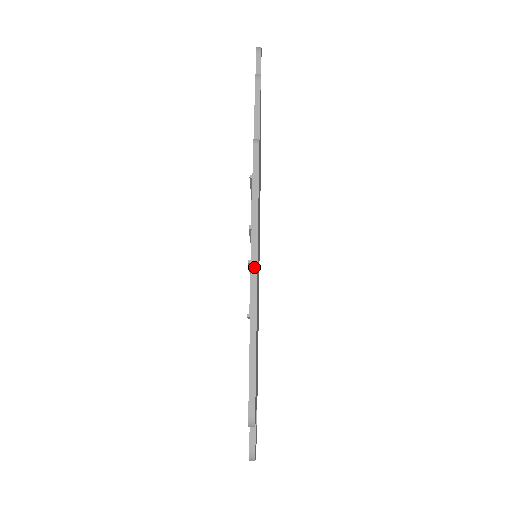
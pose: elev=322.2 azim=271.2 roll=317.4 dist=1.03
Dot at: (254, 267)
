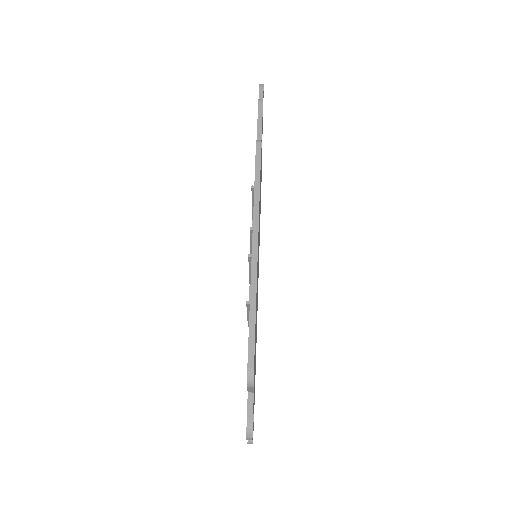
Dot at: (255, 240)
